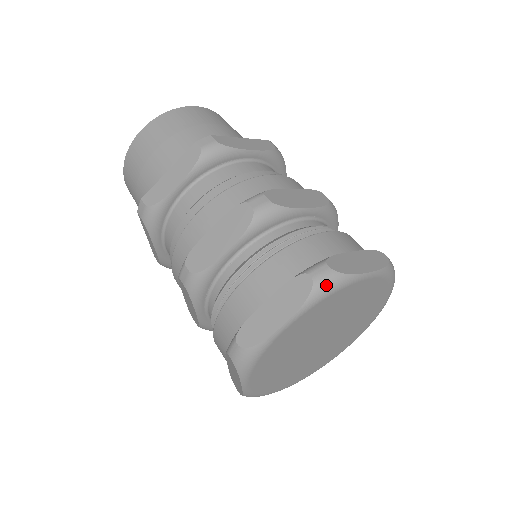
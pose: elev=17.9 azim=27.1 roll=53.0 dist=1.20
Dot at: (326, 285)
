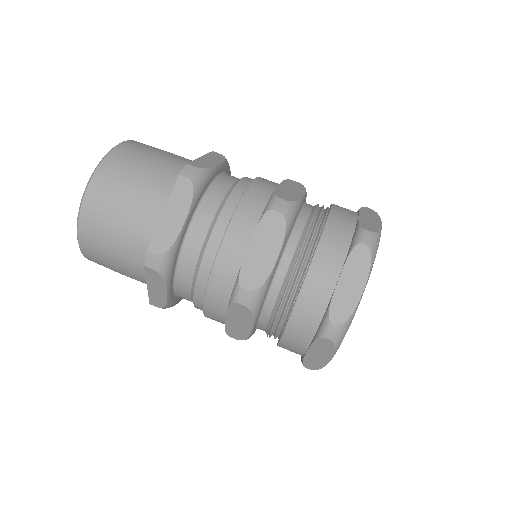
Dot at: occluded
